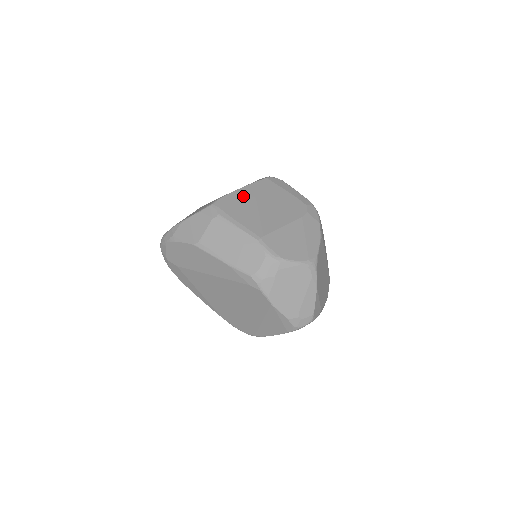
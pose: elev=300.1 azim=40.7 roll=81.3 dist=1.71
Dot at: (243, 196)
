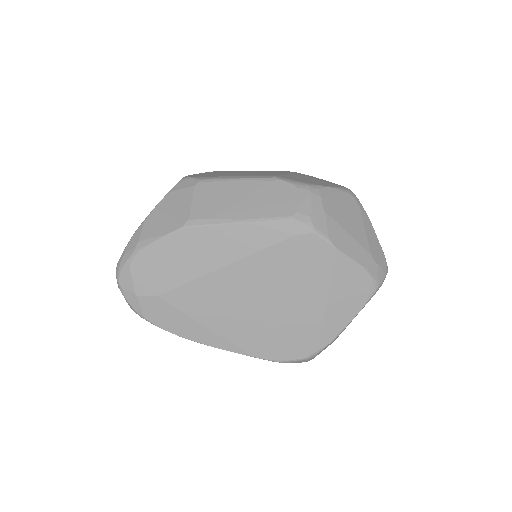
Dot at: (212, 173)
